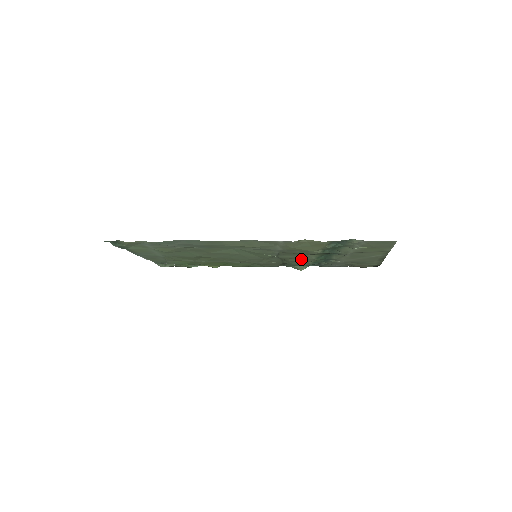
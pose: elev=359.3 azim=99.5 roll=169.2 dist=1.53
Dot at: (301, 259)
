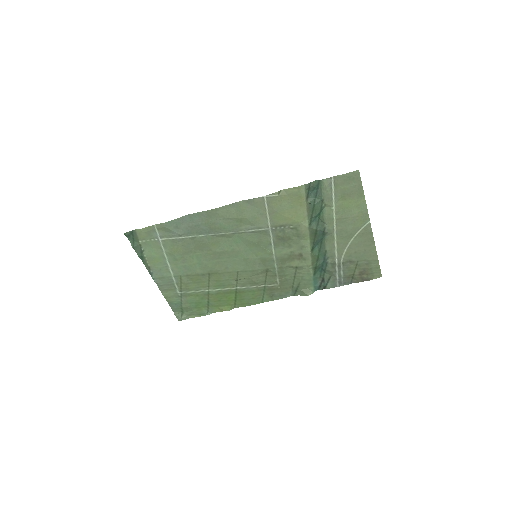
Dot at: (299, 260)
